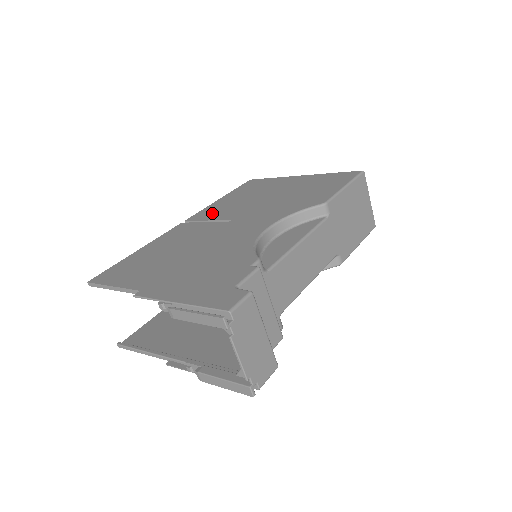
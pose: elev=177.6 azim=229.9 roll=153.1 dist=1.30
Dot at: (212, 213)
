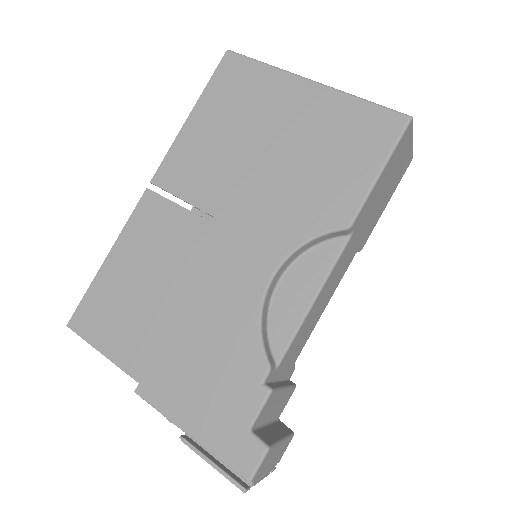
Dot at: (186, 176)
